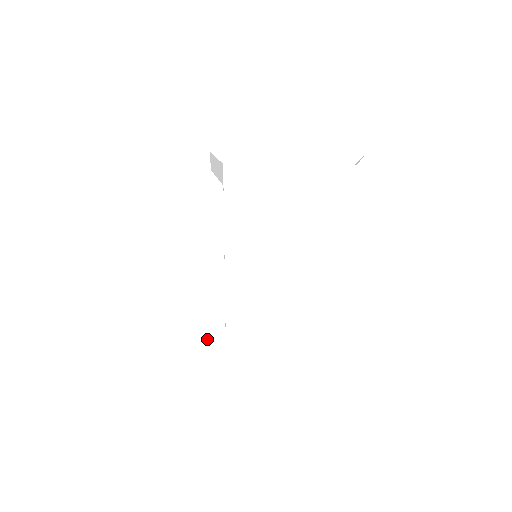
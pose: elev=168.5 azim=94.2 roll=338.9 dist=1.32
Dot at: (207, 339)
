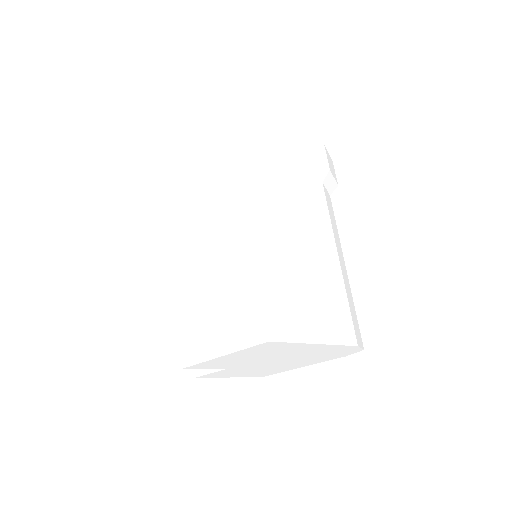
Dot at: occluded
